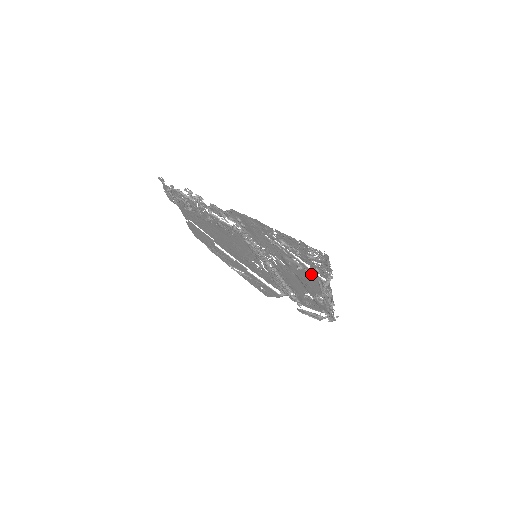
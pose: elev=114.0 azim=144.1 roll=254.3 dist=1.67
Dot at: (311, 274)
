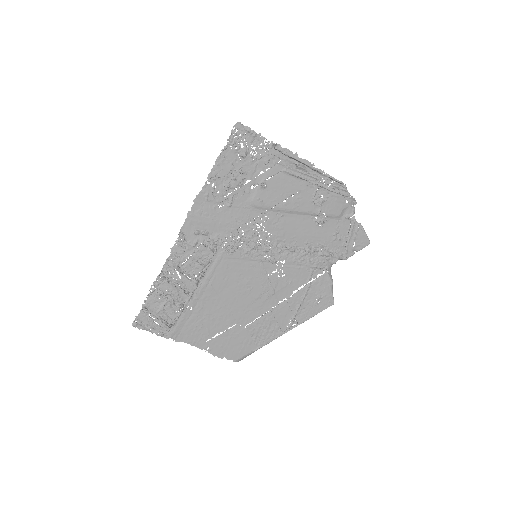
Dot at: (273, 176)
